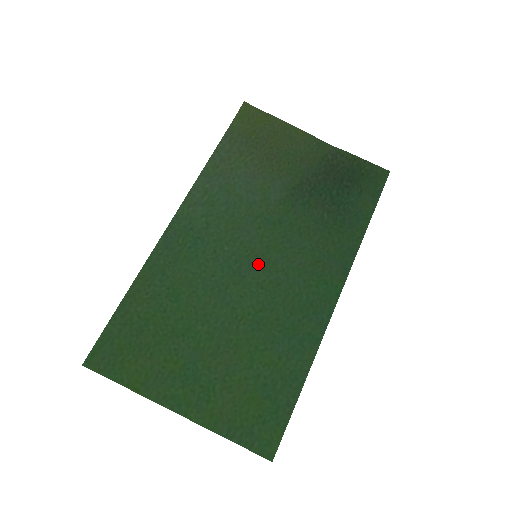
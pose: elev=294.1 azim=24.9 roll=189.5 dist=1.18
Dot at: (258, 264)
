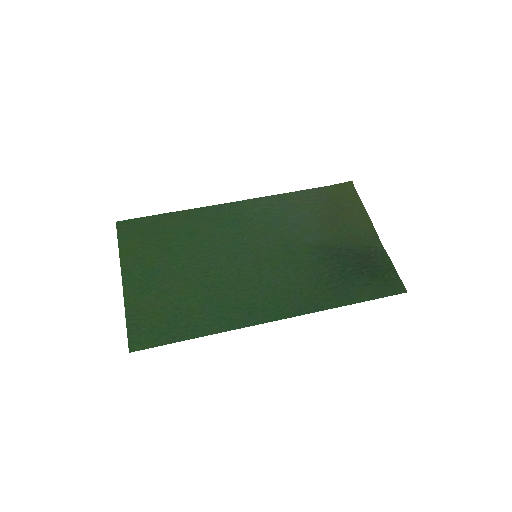
Dot at: (252, 261)
